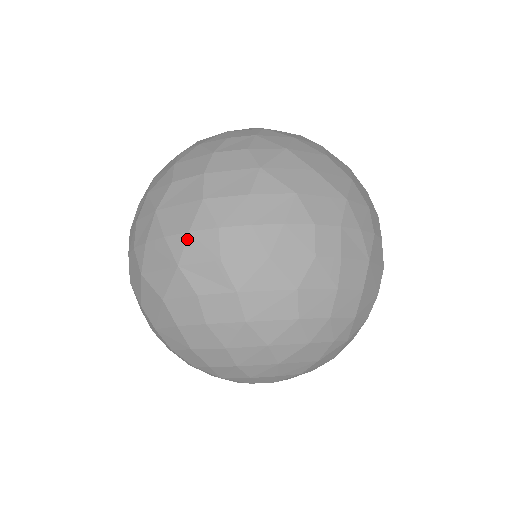
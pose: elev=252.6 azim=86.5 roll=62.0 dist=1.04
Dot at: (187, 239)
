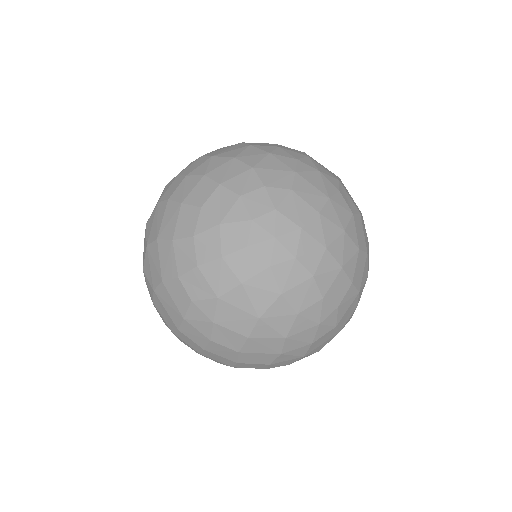
Dot at: occluded
